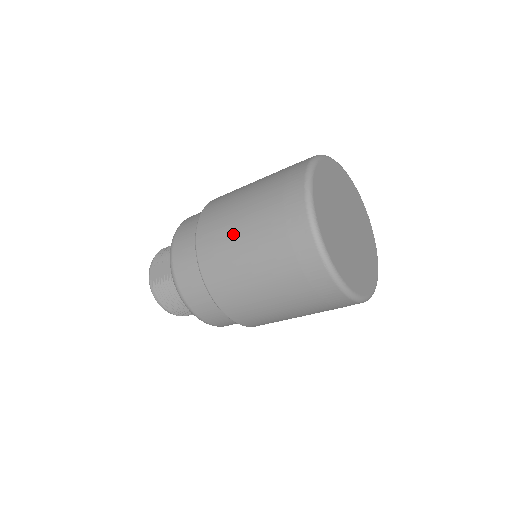
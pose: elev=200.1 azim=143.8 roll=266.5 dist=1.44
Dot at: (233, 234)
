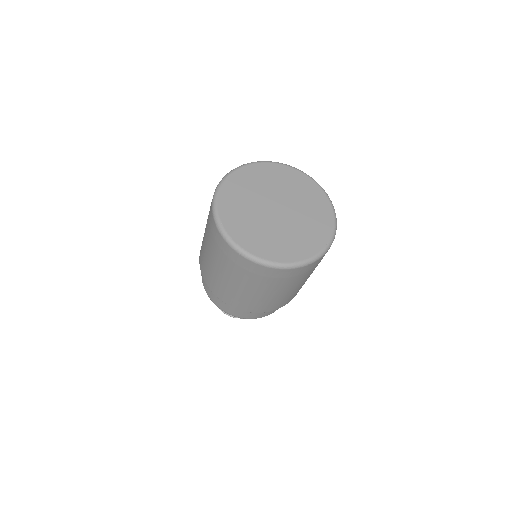
Dot at: (205, 254)
